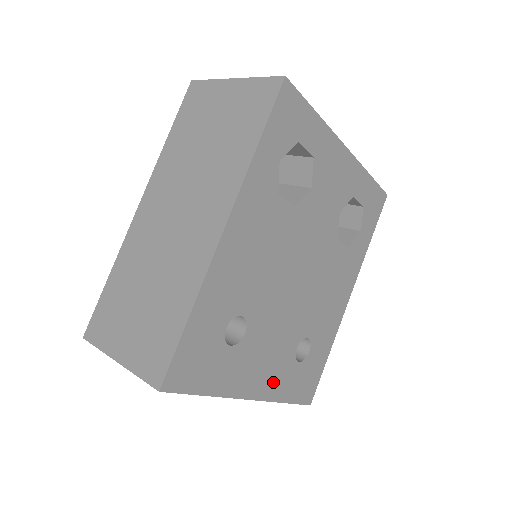
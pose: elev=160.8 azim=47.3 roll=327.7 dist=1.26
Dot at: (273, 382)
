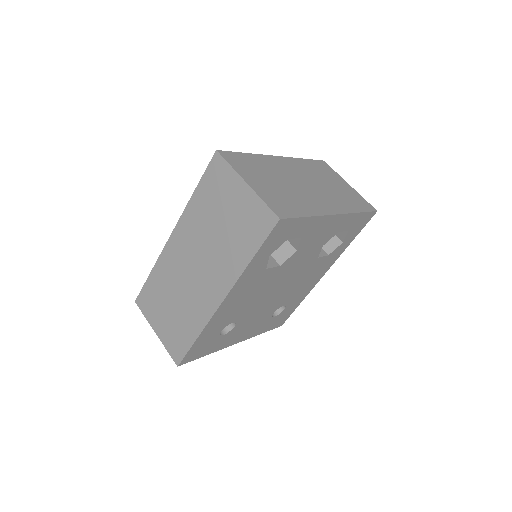
Dot at: (253, 331)
